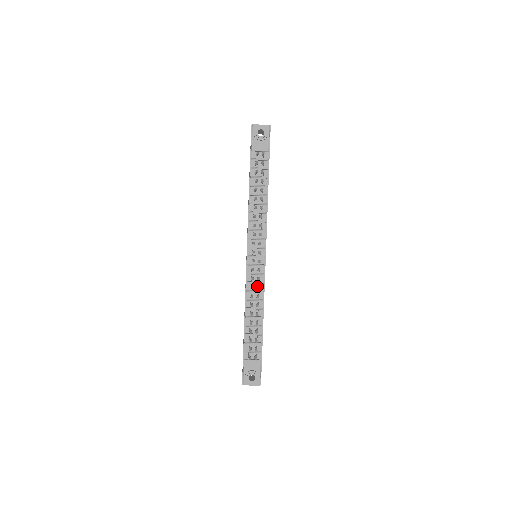
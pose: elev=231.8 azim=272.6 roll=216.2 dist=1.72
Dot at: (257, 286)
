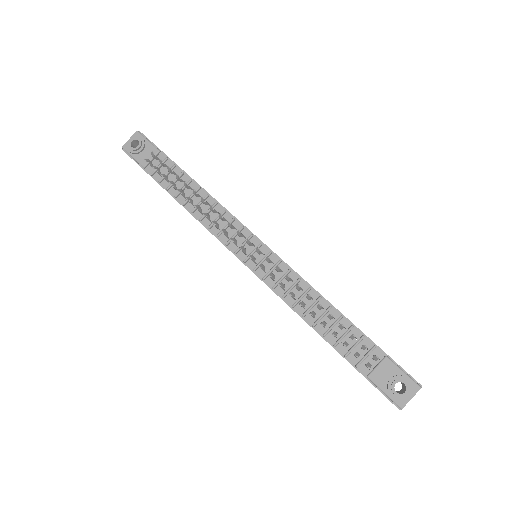
Dot at: (285, 278)
